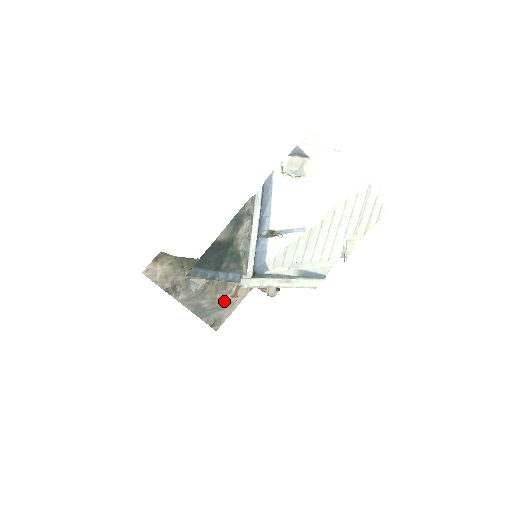
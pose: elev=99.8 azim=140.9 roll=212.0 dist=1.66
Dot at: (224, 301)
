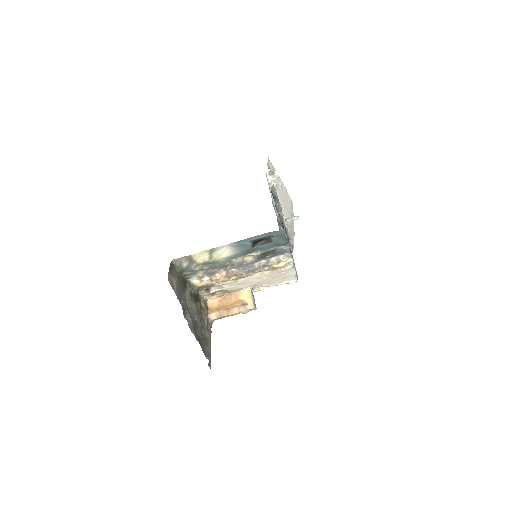
Dot at: (205, 335)
